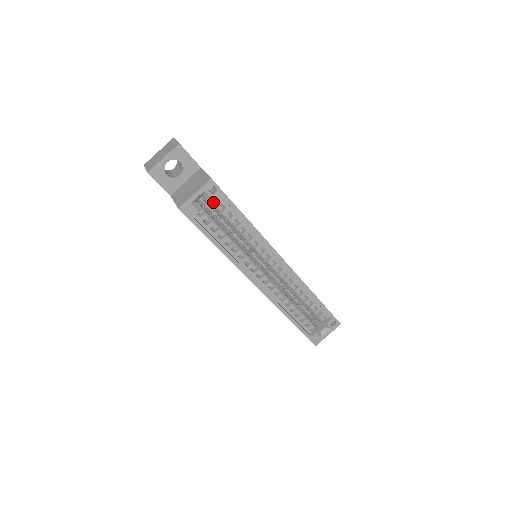
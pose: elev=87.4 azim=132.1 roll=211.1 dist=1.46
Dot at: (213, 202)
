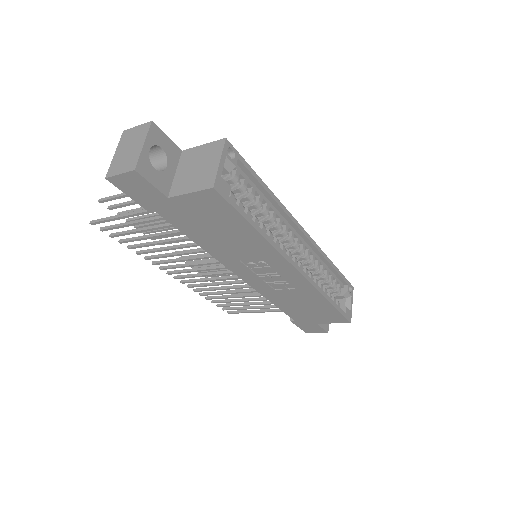
Dot at: (231, 175)
